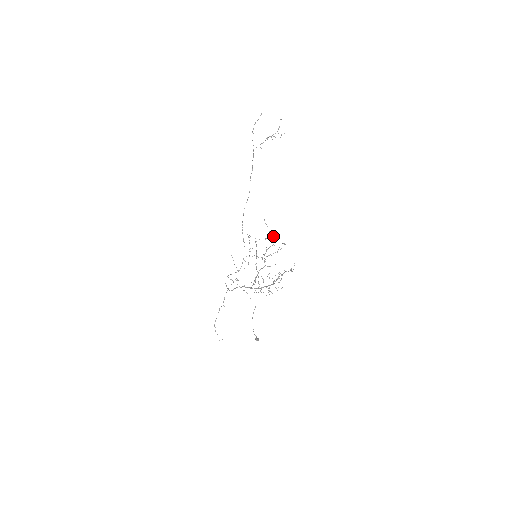
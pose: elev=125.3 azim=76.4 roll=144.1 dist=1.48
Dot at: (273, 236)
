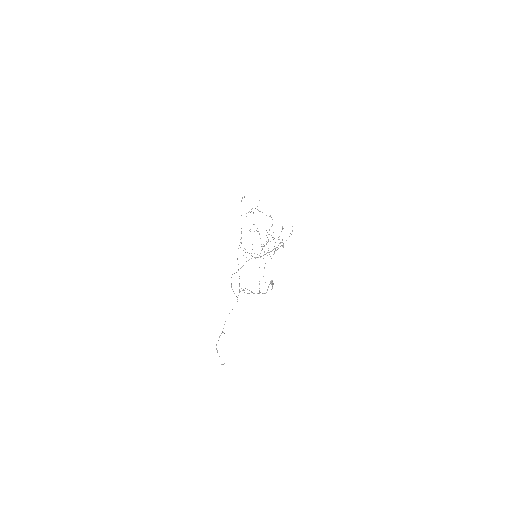
Dot at: occluded
